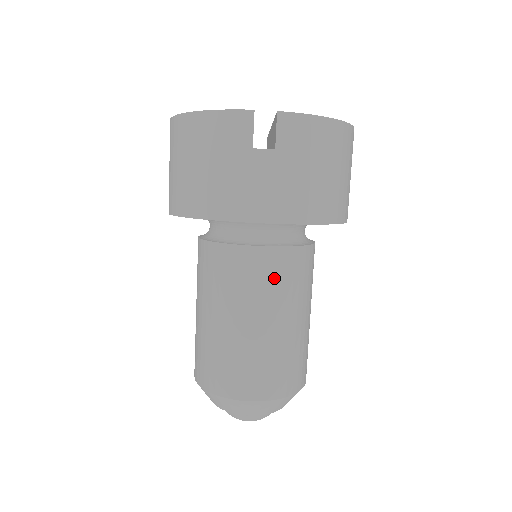
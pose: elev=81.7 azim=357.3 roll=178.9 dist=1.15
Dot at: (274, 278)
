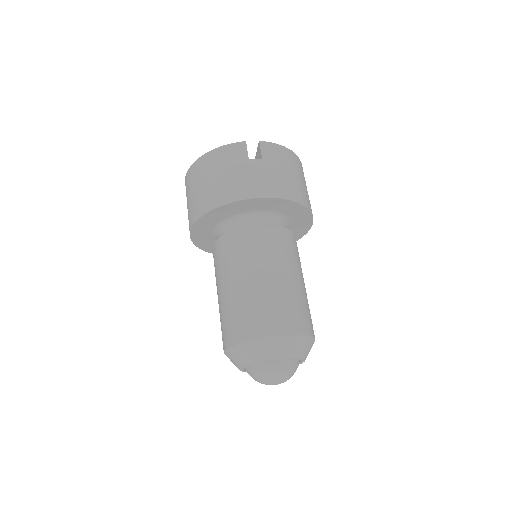
Dot at: (276, 245)
